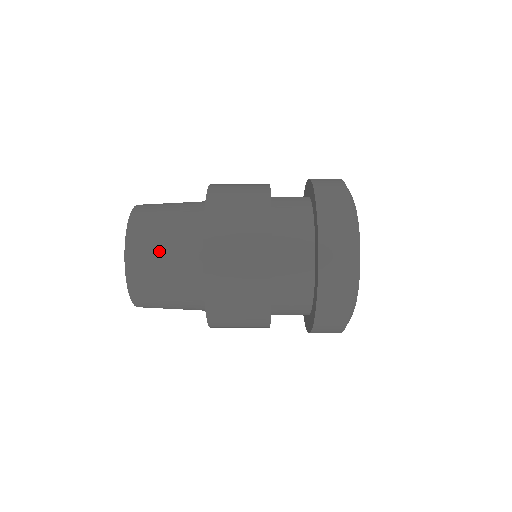
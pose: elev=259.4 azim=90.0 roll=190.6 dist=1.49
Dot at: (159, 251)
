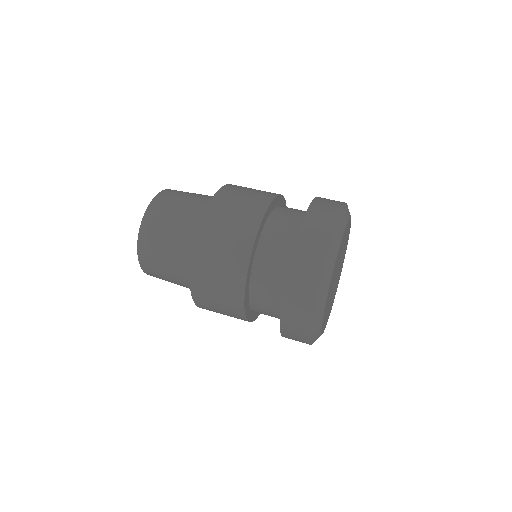
Dot at: (177, 206)
